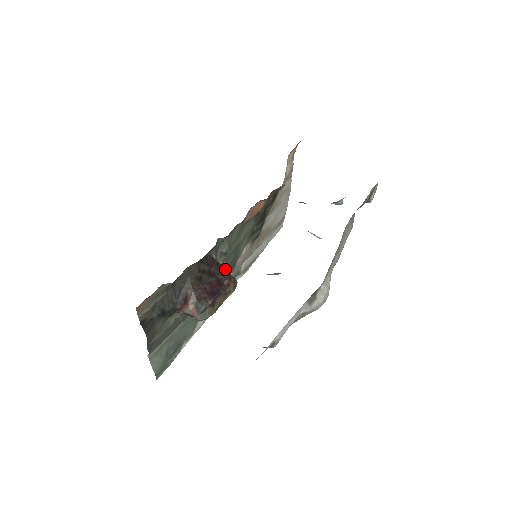
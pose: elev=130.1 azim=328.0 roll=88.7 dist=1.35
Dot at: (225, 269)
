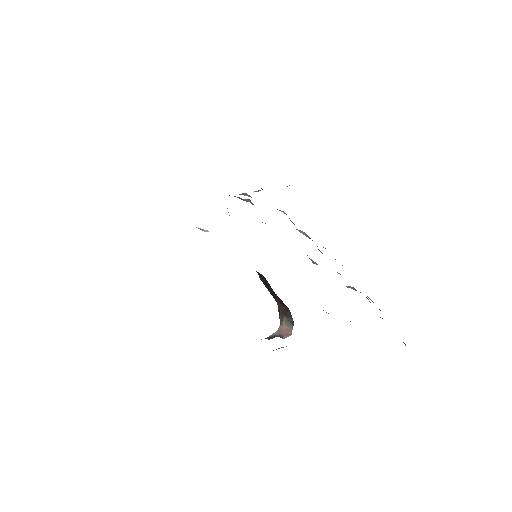
Dot at: occluded
